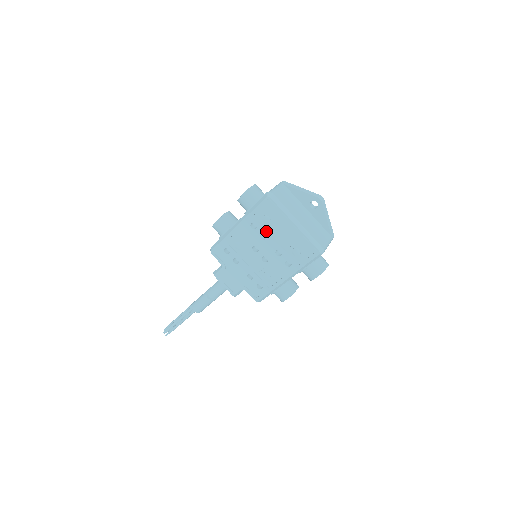
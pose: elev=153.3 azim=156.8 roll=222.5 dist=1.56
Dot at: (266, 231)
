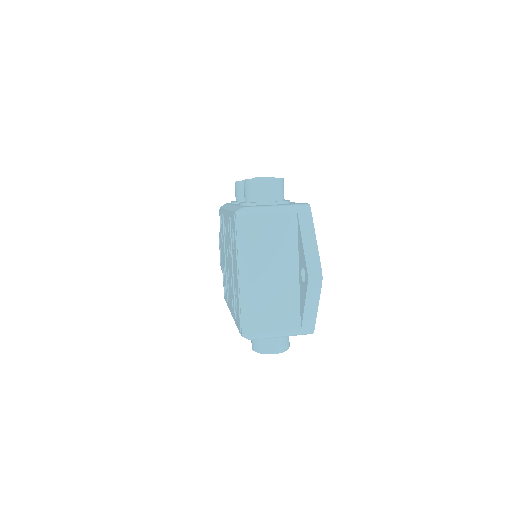
Dot at: (231, 248)
